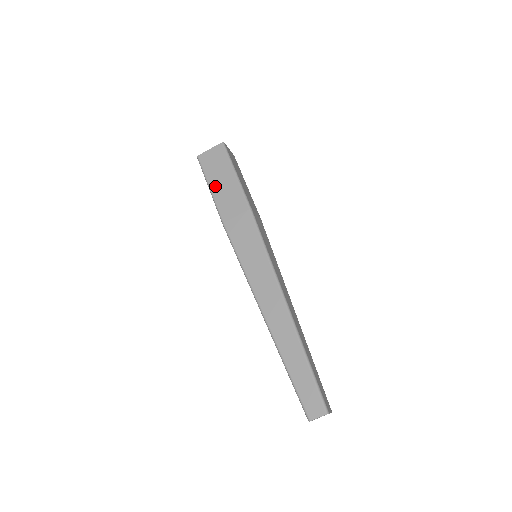
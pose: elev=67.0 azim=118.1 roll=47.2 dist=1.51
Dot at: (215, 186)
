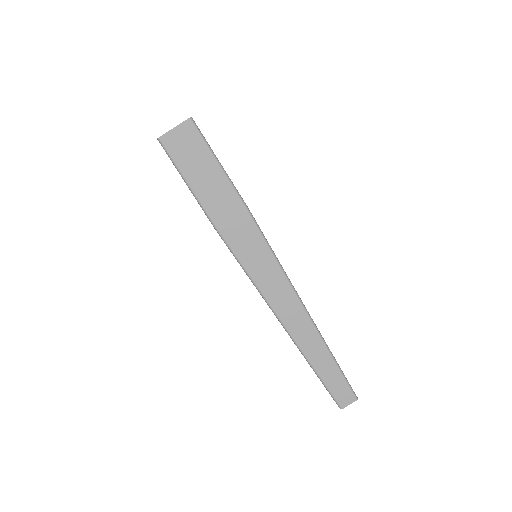
Dot at: (194, 180)
